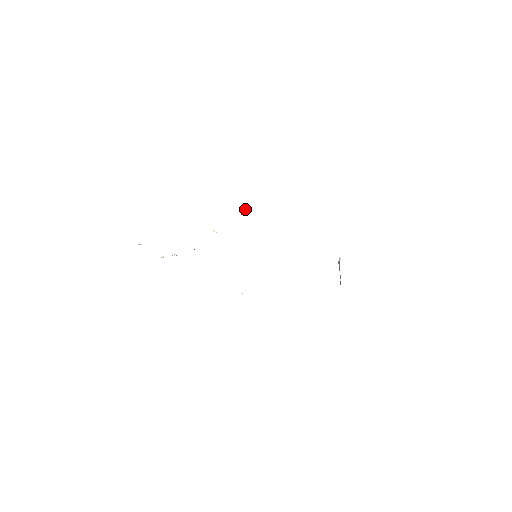
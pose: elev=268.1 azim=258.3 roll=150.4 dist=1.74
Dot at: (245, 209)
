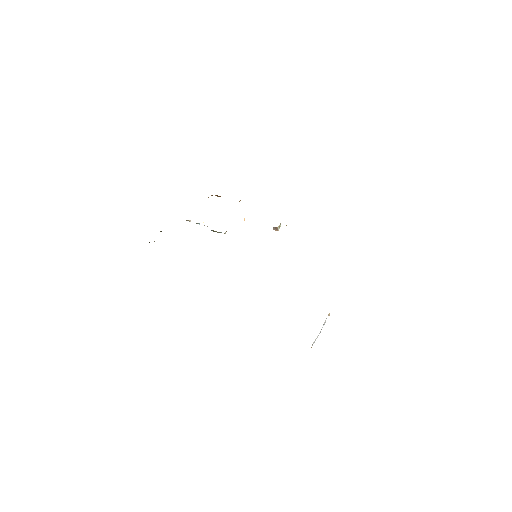
Dot at: (280, 226)
